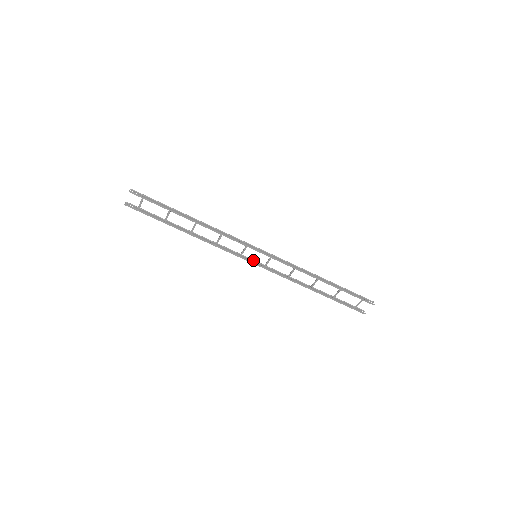
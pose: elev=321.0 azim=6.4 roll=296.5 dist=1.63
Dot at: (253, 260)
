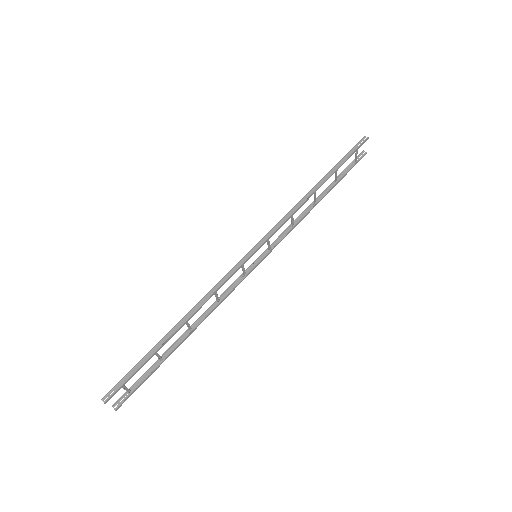
Dot at: (256, 260)
